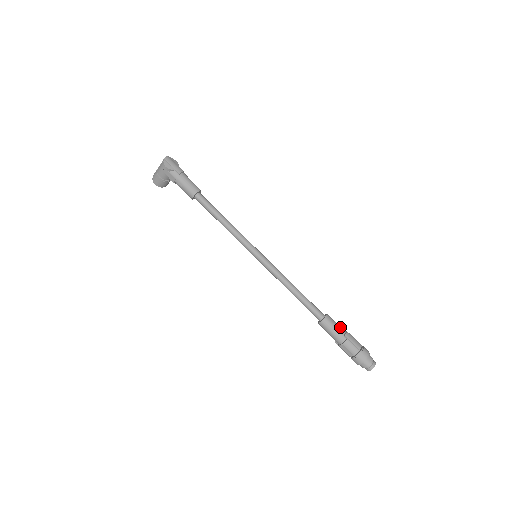
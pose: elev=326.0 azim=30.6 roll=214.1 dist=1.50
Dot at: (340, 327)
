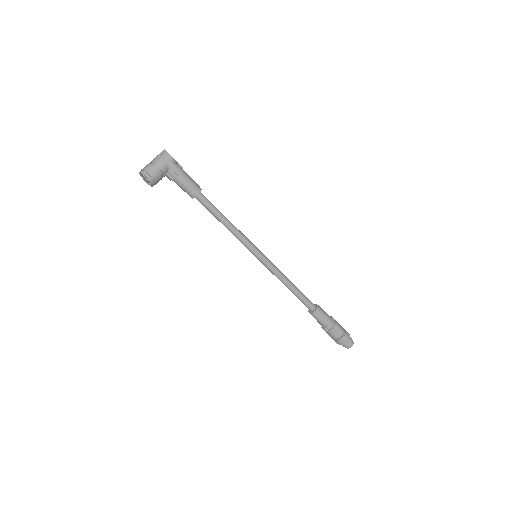
Dot at: occluded
